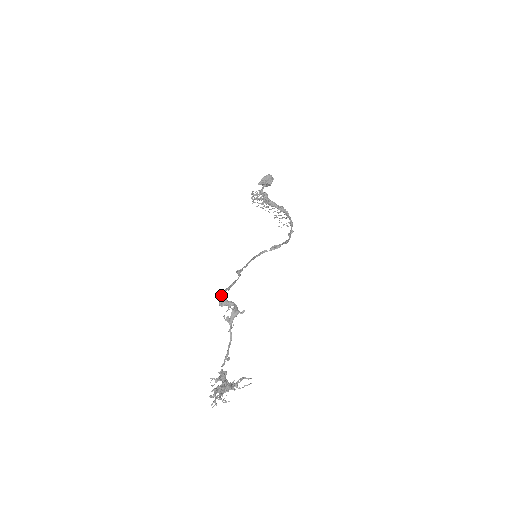
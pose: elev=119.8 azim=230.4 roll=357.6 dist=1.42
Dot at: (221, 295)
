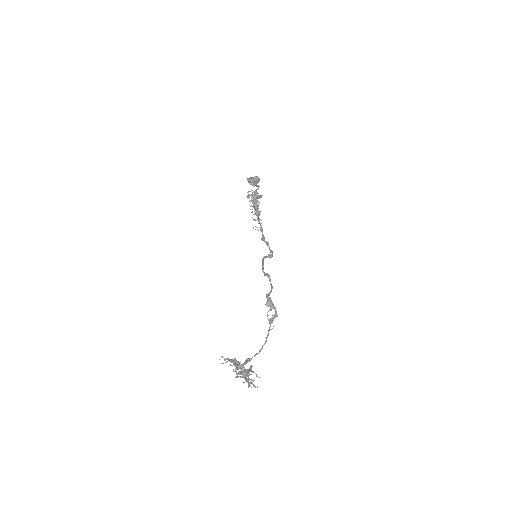
Dot at: (268, 296)
